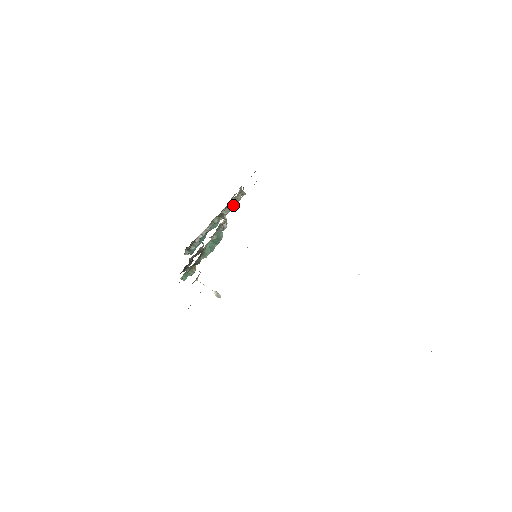
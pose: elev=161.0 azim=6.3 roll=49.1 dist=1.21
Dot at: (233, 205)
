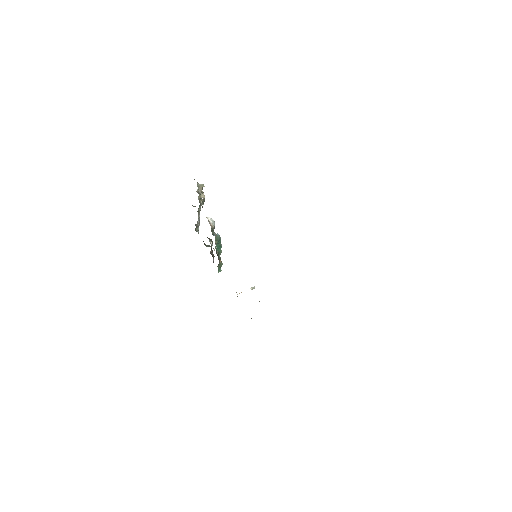
Dot at: occluded
